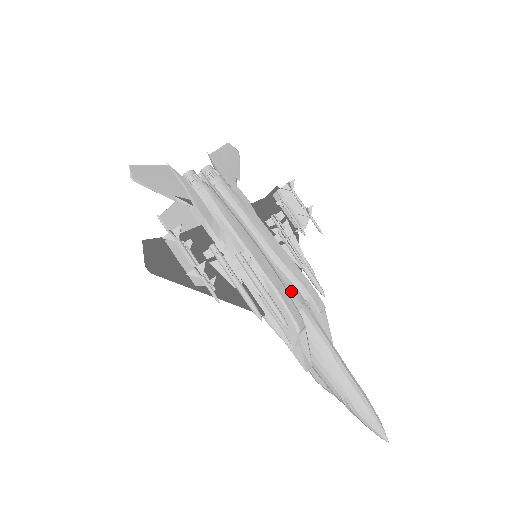
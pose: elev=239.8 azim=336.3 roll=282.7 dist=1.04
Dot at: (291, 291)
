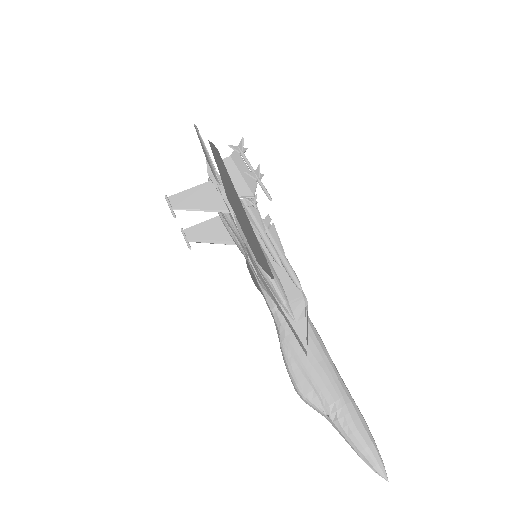
Dot at: occluded
